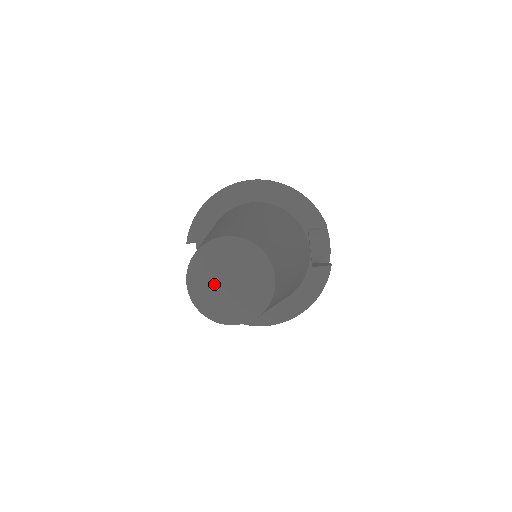
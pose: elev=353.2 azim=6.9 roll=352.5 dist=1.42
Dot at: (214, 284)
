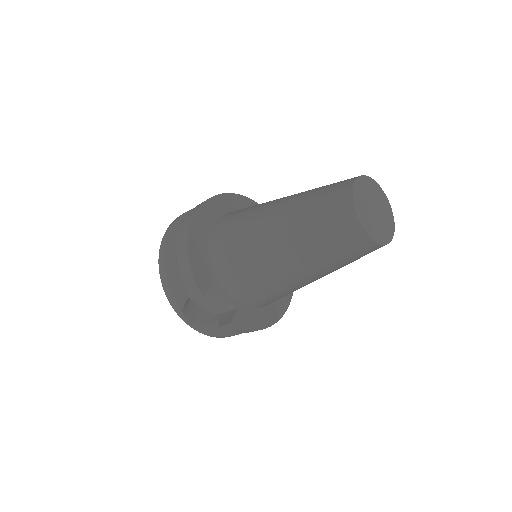
Dot at: (372, 219)
